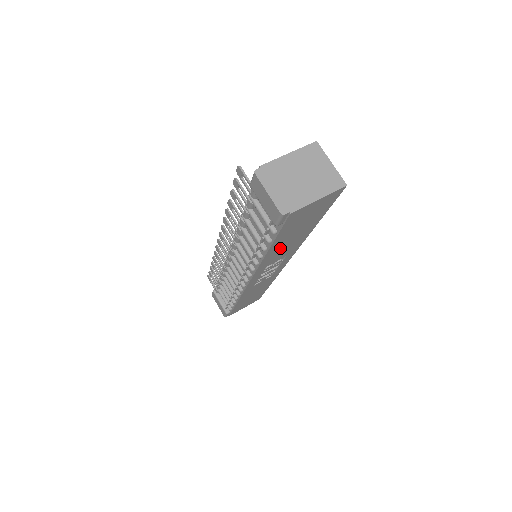
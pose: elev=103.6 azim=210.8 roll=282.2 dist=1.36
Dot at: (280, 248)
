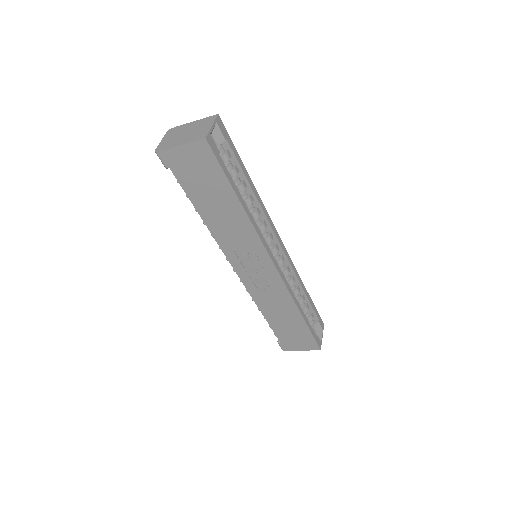
Dot at: (218, 219)
